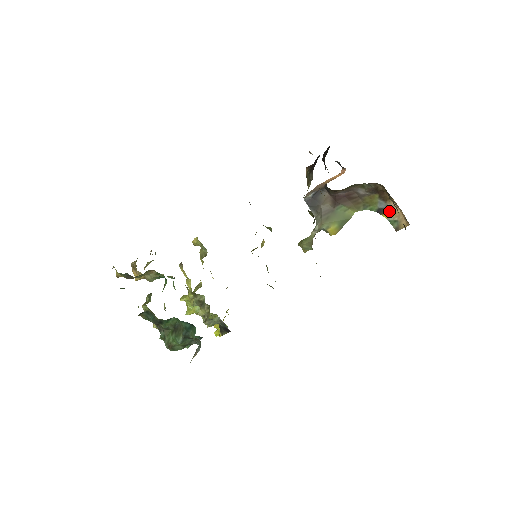
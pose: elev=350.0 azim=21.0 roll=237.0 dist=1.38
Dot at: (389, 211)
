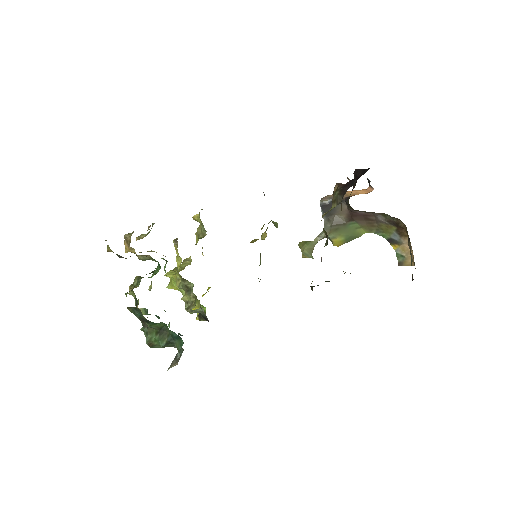
Dot at: (400, 245)
